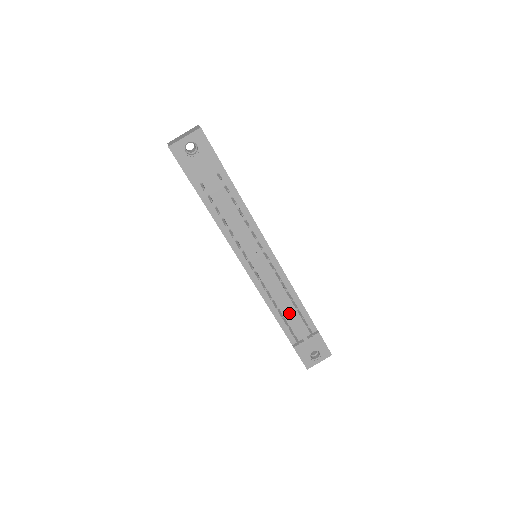
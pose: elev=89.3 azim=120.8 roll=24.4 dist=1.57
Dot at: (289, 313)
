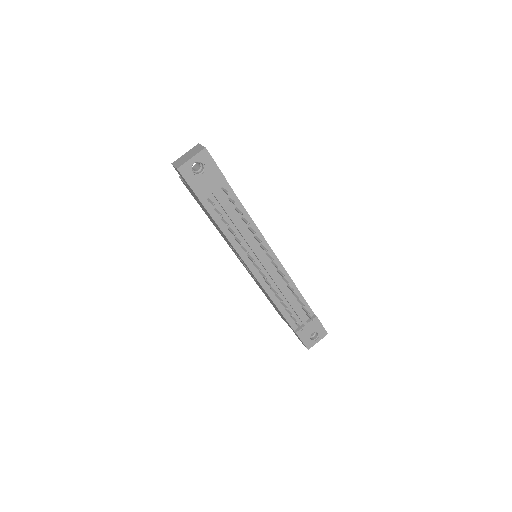
Dot at: (291, 303)
